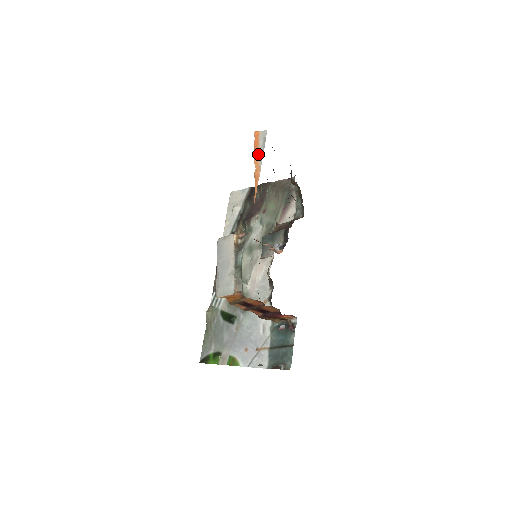
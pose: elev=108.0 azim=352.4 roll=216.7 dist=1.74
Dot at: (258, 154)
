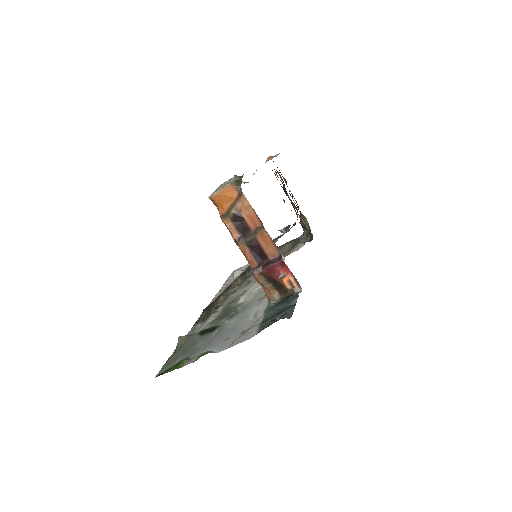
Dot at: (271, 157)
